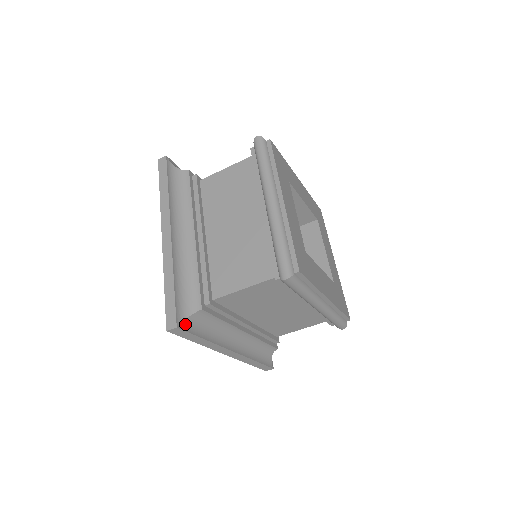
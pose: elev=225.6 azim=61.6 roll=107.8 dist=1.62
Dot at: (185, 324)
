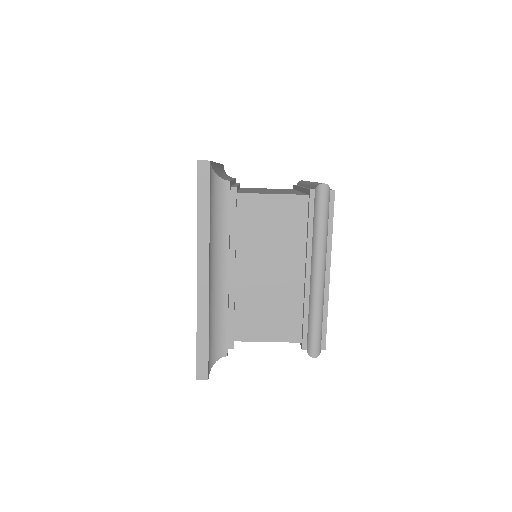
Dot at: (212, 175)
